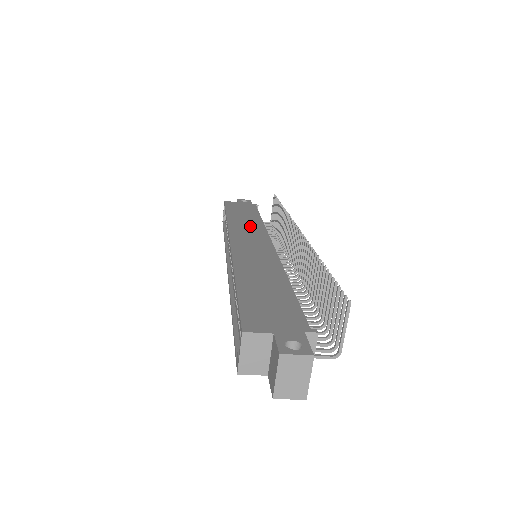
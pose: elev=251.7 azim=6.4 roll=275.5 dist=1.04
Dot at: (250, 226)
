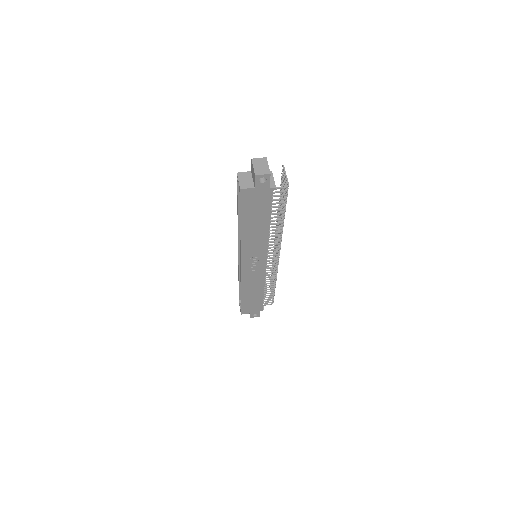
Dot at: occluded
